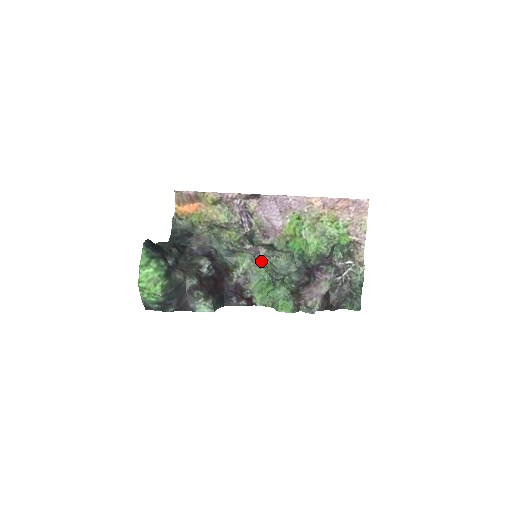
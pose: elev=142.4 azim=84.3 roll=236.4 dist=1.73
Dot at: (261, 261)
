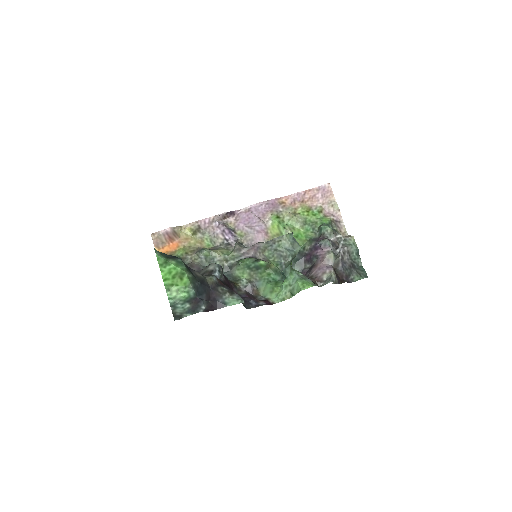
Dot at: (265, 253)
